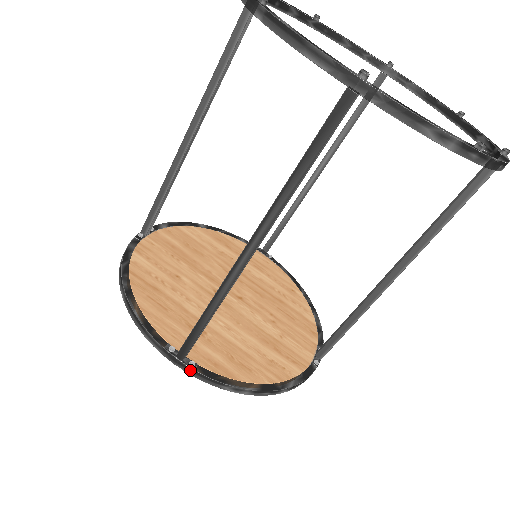
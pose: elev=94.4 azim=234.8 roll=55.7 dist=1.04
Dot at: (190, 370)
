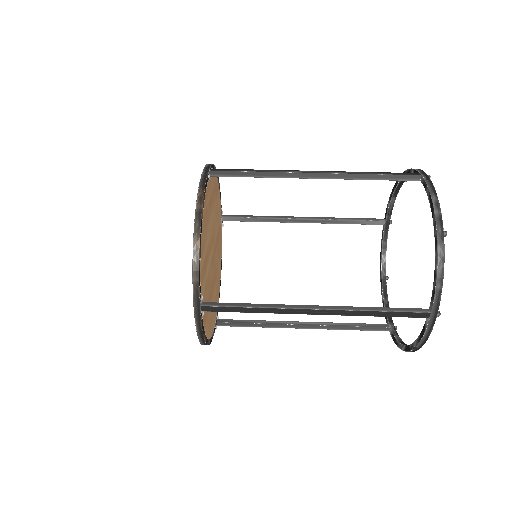
Dot at: (206, 174)
